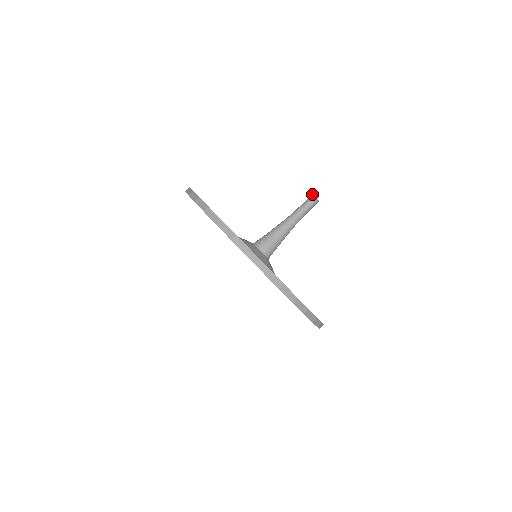
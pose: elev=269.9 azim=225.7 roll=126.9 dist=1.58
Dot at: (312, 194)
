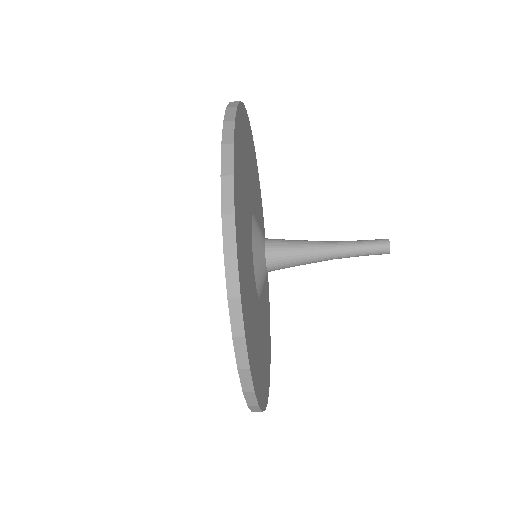
Dot at: occluded
